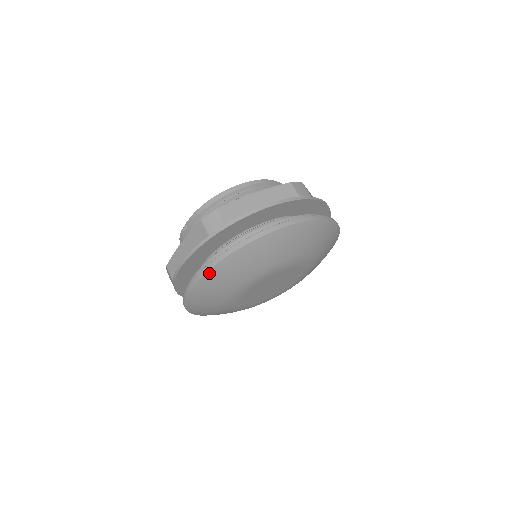
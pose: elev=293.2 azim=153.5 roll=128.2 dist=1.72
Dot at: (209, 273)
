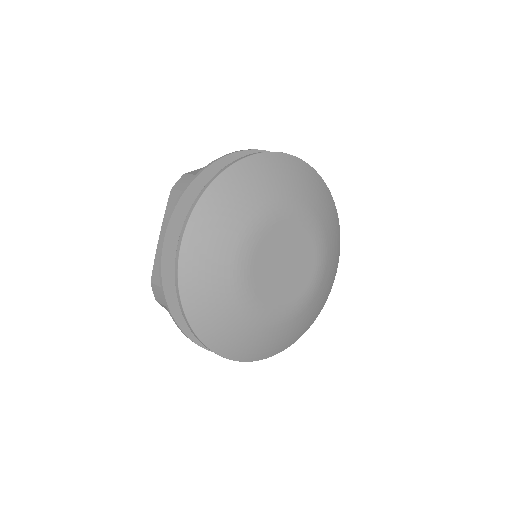
Dot at: (193, 220)
